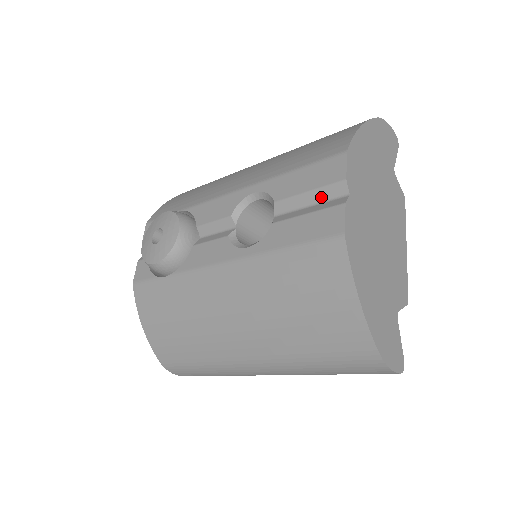
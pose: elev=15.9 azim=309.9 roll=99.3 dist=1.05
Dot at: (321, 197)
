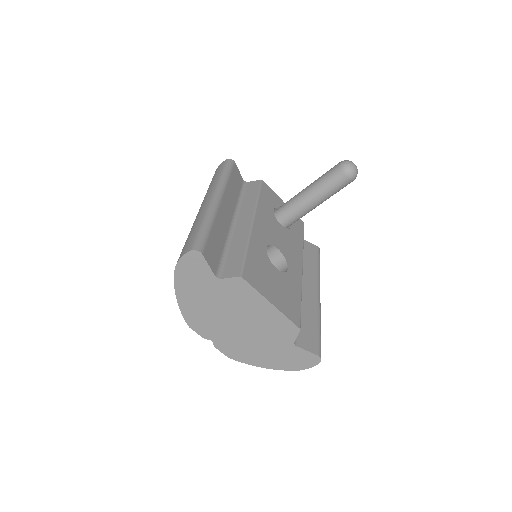
Dot at: occluded
